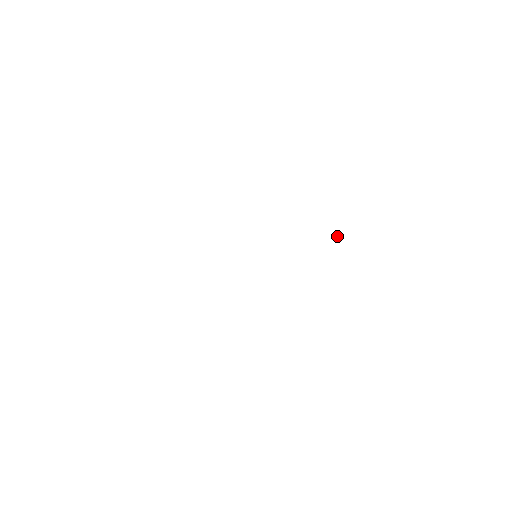
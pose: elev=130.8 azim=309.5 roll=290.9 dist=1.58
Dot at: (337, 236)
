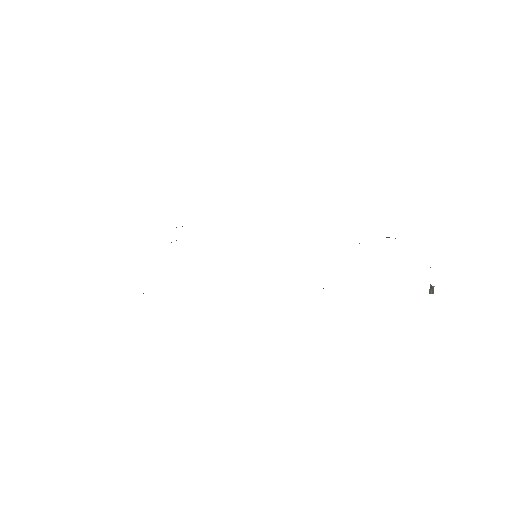
Dot at: occluded
